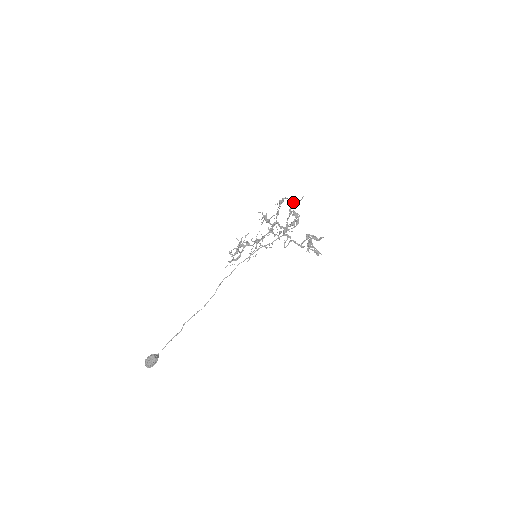
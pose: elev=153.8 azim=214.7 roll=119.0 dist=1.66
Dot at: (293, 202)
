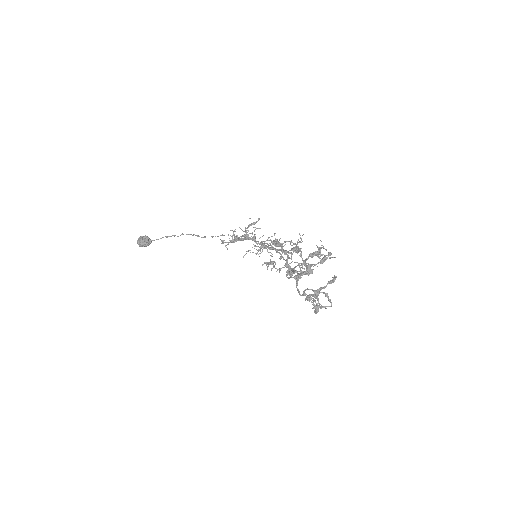
Dot at: (316, 254)
